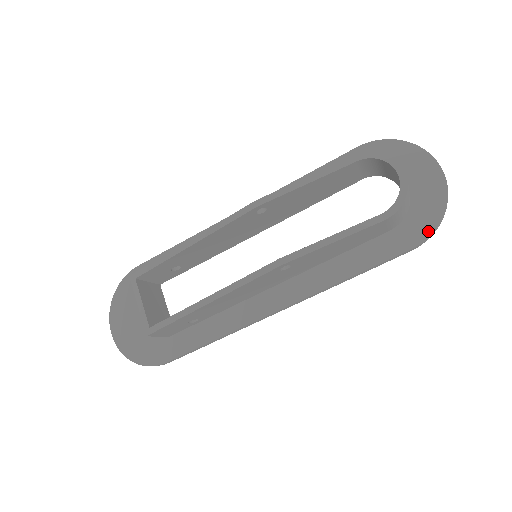
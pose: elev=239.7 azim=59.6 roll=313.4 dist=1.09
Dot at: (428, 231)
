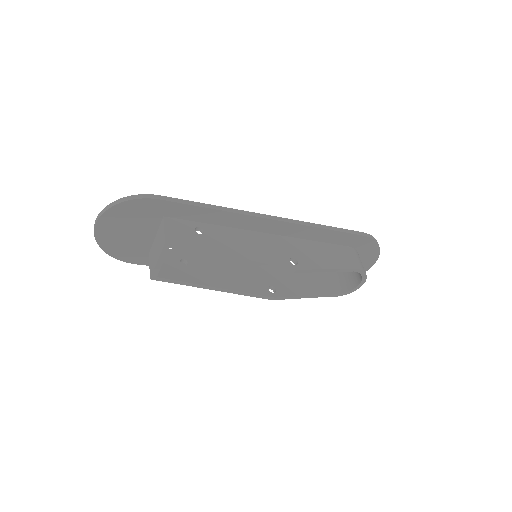
Dot at: occluded
